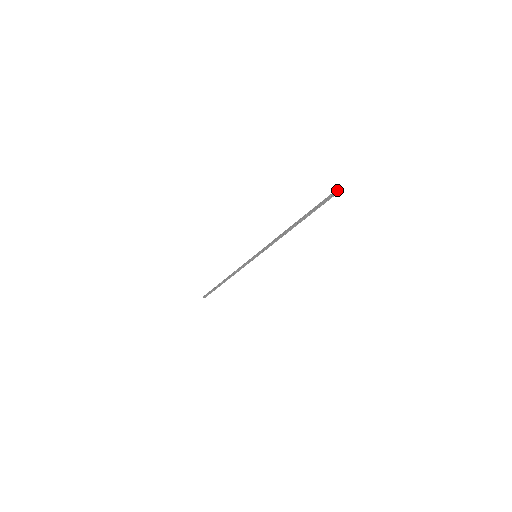
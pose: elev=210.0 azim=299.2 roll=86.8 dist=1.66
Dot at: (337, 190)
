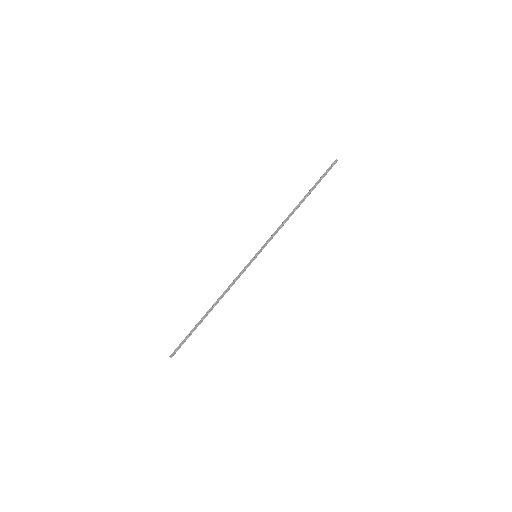
Dot at: (335, 161)
